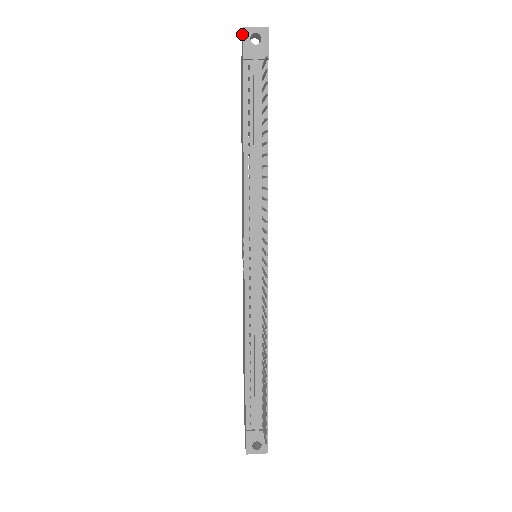
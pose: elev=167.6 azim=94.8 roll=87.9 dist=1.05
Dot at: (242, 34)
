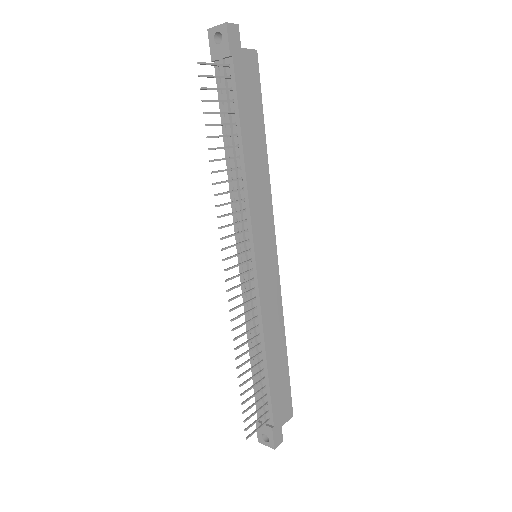
Dot at: (211, 36)
